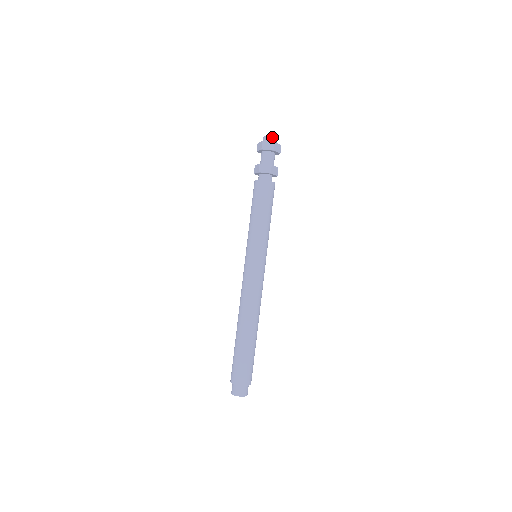
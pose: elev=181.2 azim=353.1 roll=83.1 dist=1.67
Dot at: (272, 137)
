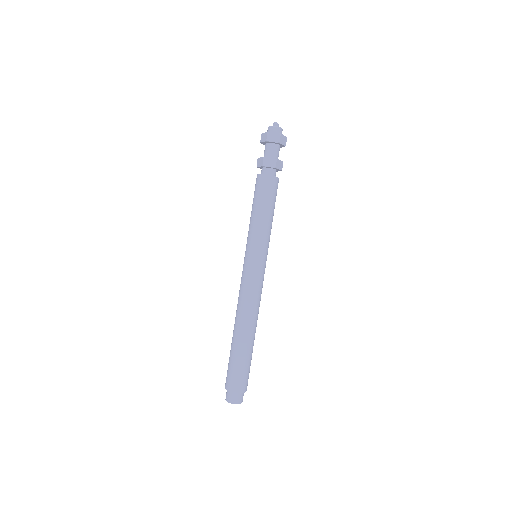
Dot at: (271, 127)
